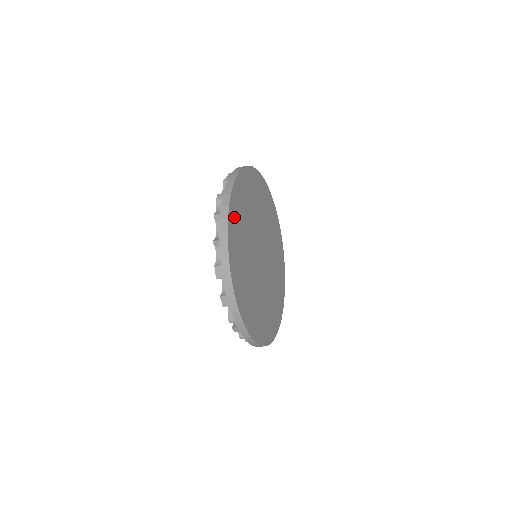
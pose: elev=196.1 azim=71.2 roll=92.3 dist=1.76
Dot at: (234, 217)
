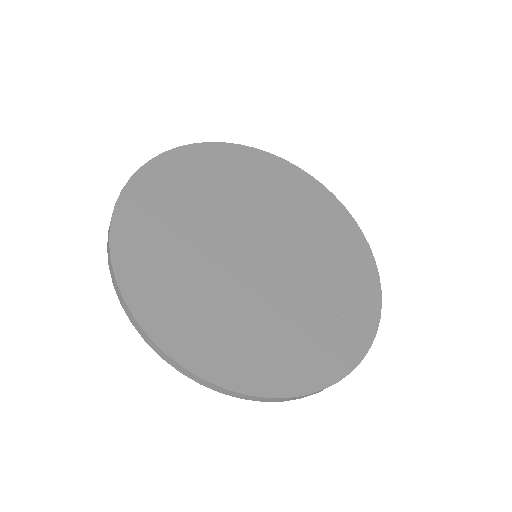
Dot at: (136, 218)
